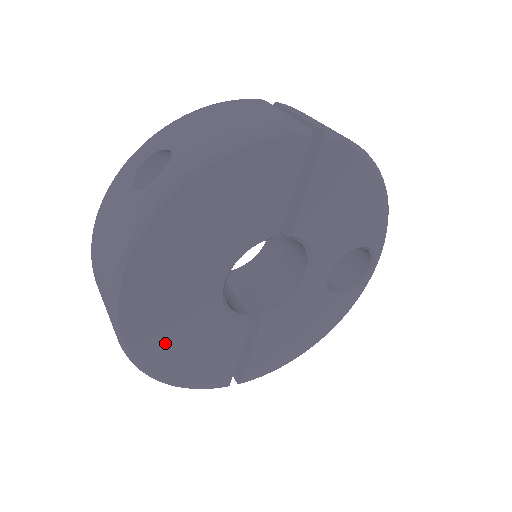
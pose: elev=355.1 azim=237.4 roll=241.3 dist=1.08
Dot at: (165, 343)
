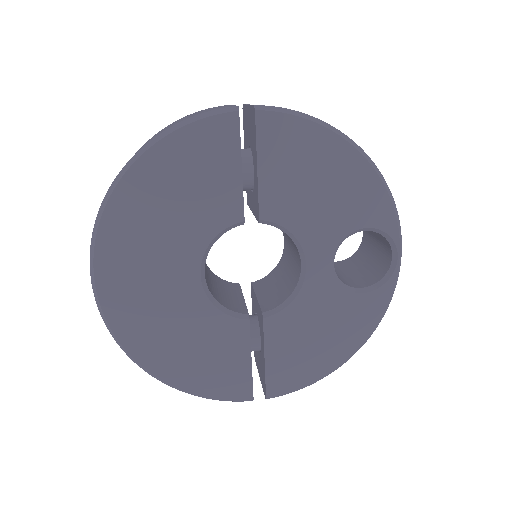
Dot at: (158, 341)
